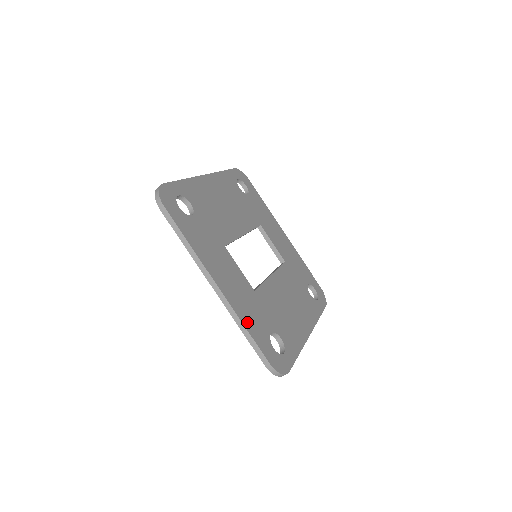
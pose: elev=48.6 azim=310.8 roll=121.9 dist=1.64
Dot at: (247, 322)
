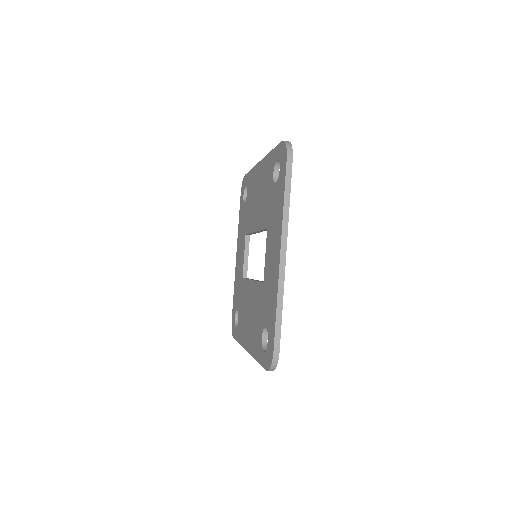
Dot at: occluded
